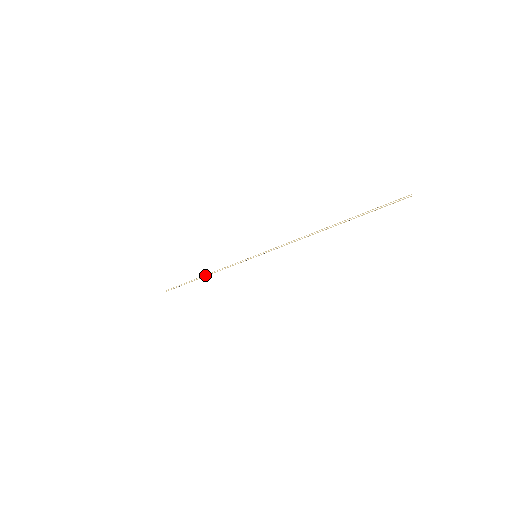
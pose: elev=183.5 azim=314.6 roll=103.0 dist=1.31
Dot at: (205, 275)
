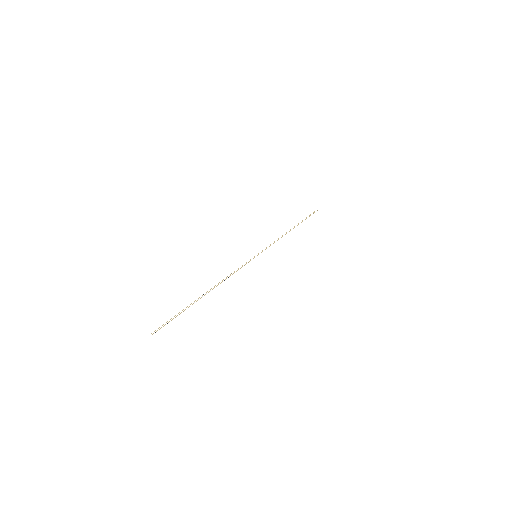
Dot at: (212, 288)
